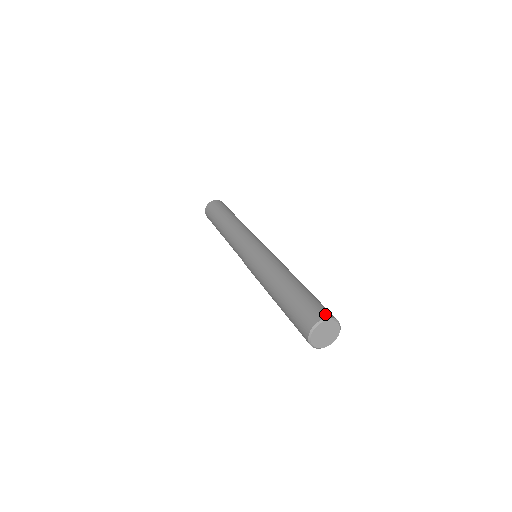
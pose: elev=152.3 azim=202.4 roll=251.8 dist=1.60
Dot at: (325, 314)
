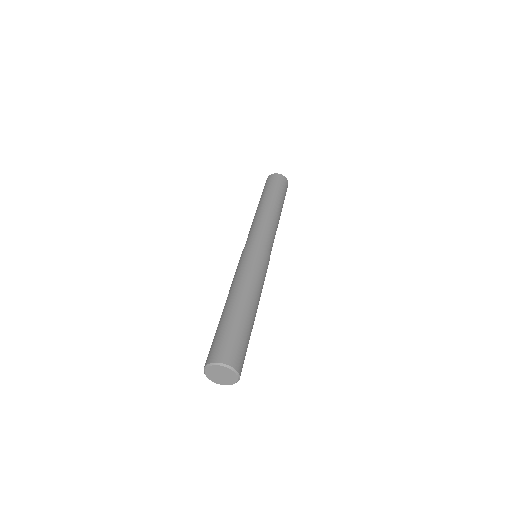
Dot at: (217, 357)
